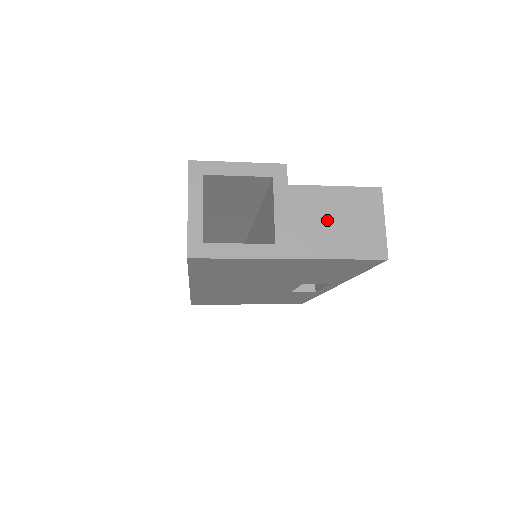
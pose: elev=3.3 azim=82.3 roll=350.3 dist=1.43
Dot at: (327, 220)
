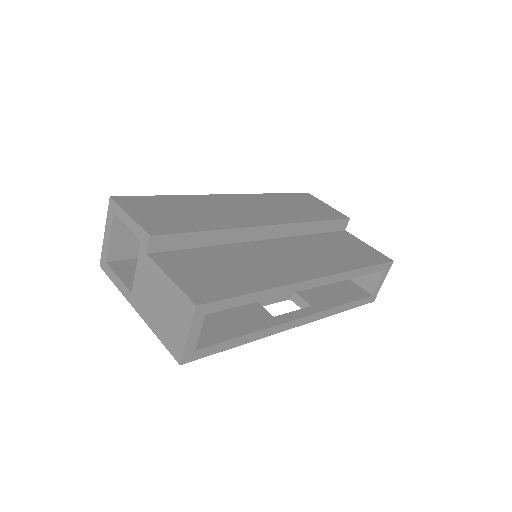
Dot at: (158, 301)
